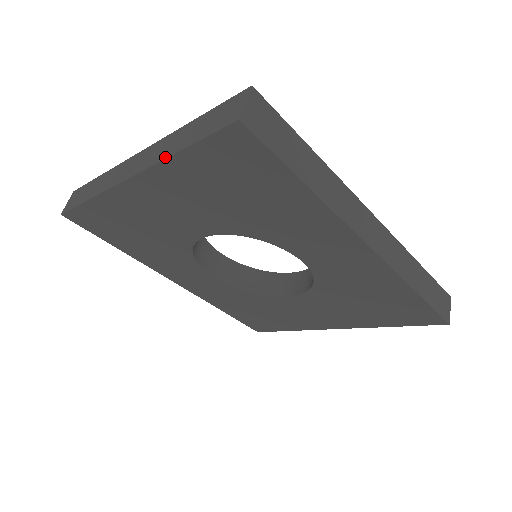
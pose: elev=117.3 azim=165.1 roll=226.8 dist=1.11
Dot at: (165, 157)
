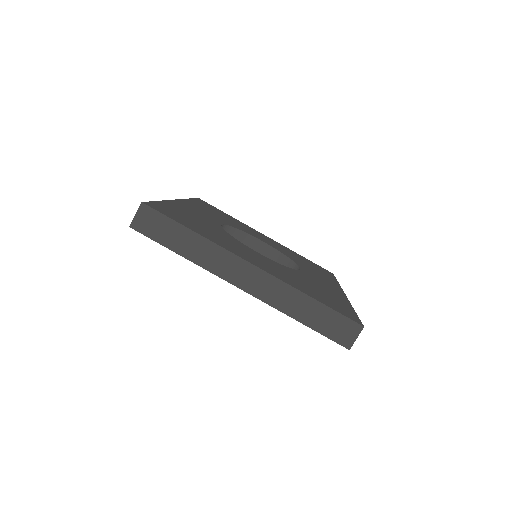
Dot at: (285, 313)
